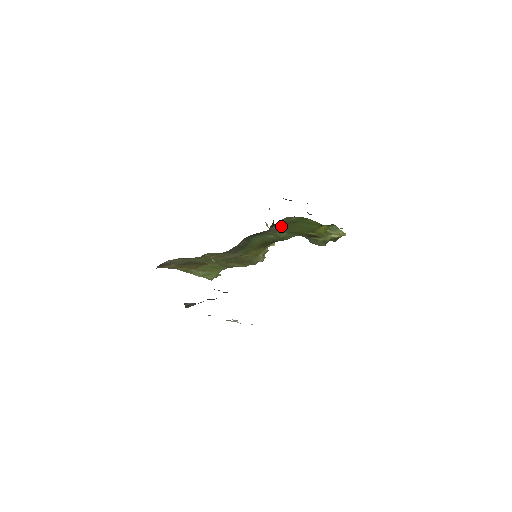
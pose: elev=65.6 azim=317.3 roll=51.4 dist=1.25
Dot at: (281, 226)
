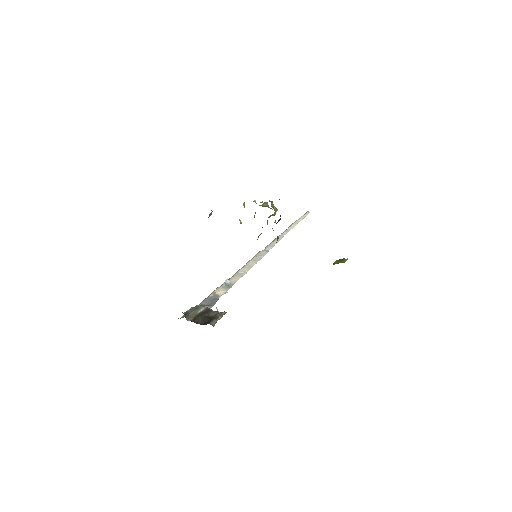
Dot at: occluded
